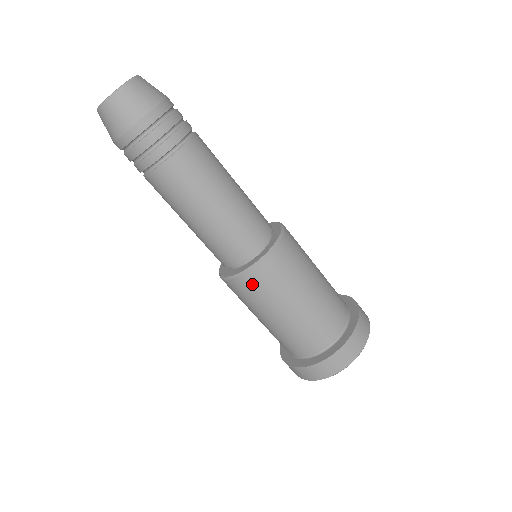
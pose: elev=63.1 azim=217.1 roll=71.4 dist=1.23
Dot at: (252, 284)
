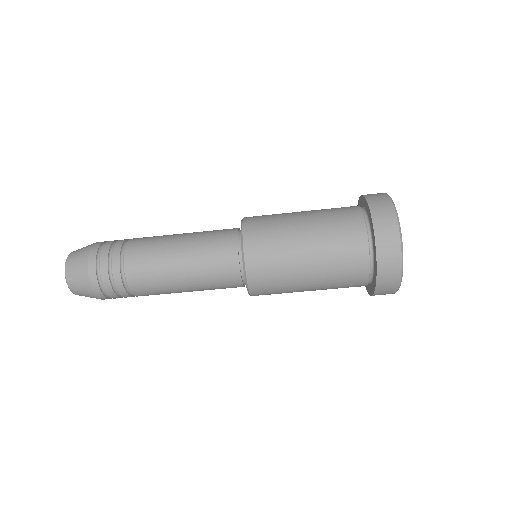
Dot at: (263, 293)
